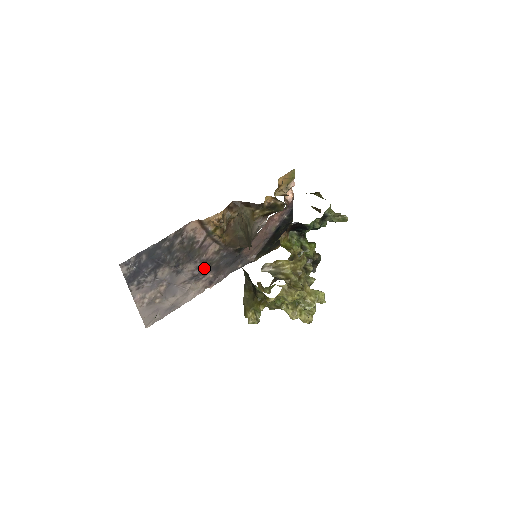
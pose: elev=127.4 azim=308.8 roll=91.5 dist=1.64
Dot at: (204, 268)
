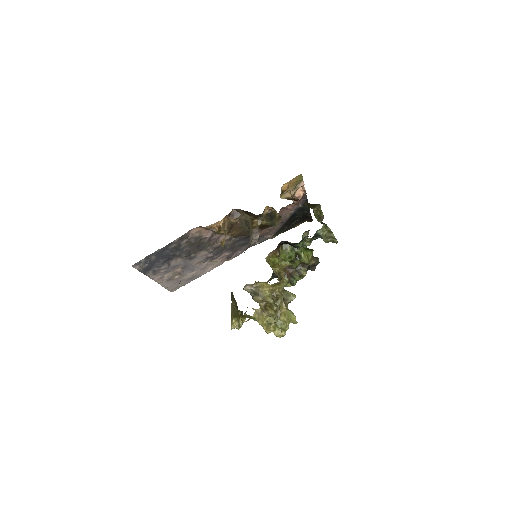
Dot at: (218, 251)
